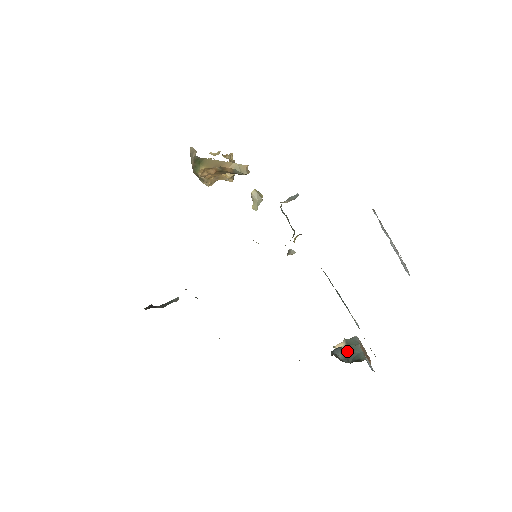
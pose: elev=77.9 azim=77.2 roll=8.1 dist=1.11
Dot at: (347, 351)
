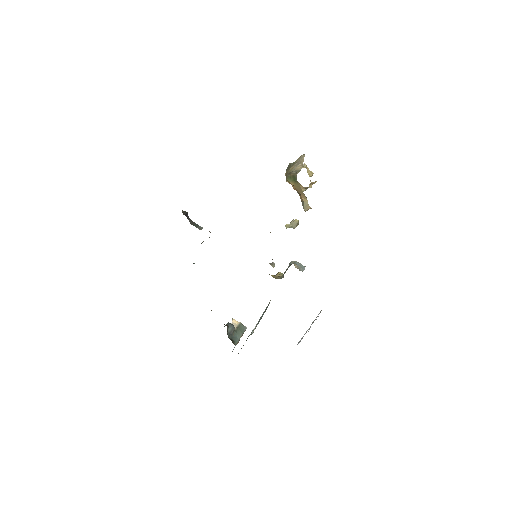
Dot at: (235, 330)
